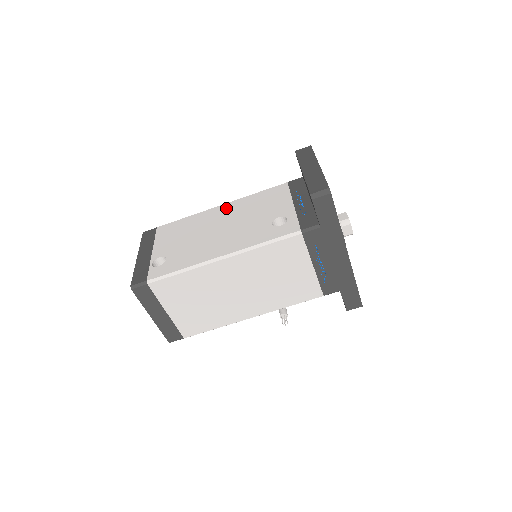
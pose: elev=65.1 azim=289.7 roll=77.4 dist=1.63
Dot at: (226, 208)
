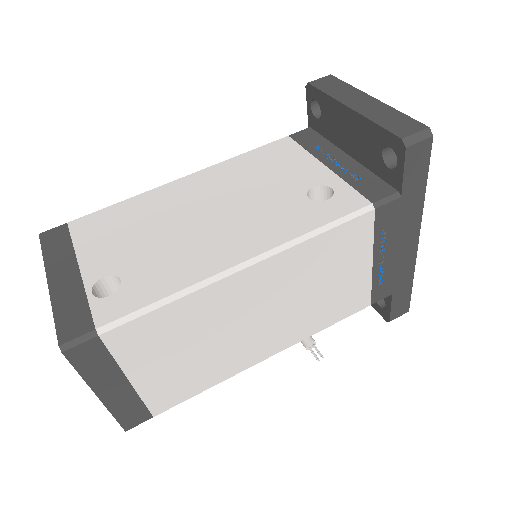
Dot at: (199, 180)
